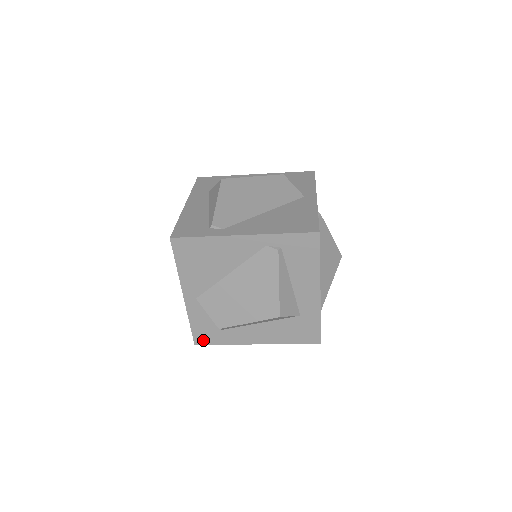
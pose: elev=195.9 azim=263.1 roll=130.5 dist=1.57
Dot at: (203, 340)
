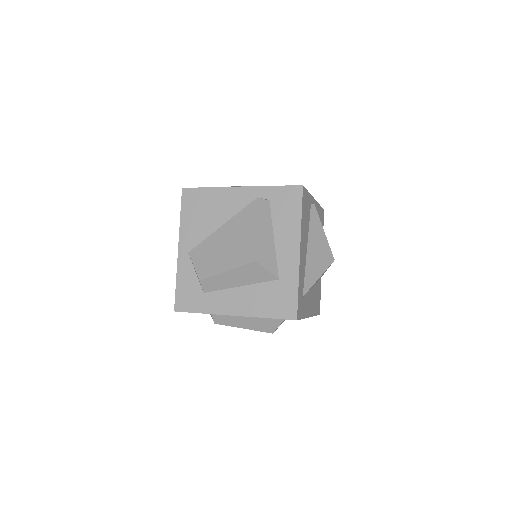
Dot at: (183, 305)
